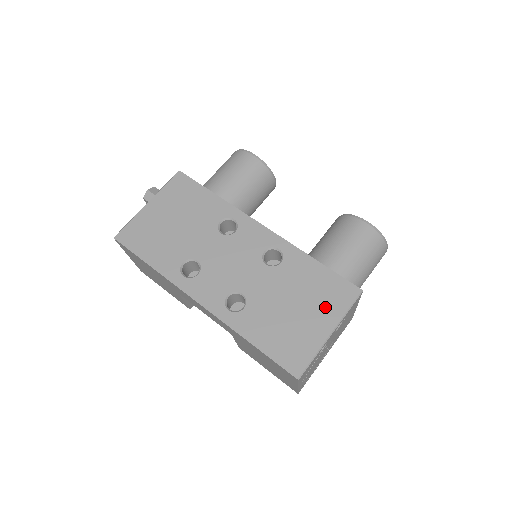
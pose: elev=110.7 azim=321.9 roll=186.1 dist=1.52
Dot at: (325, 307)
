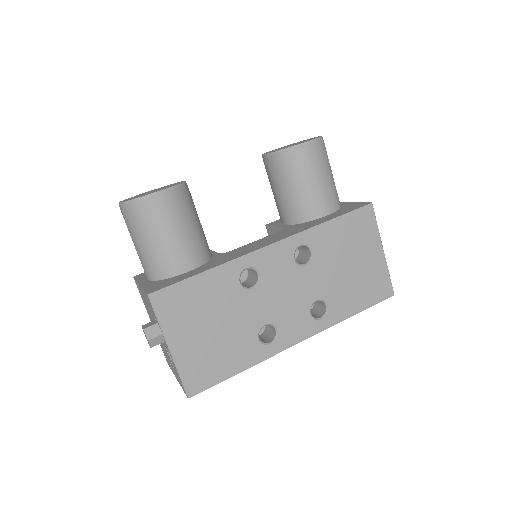
Dot at: (366, 241)
